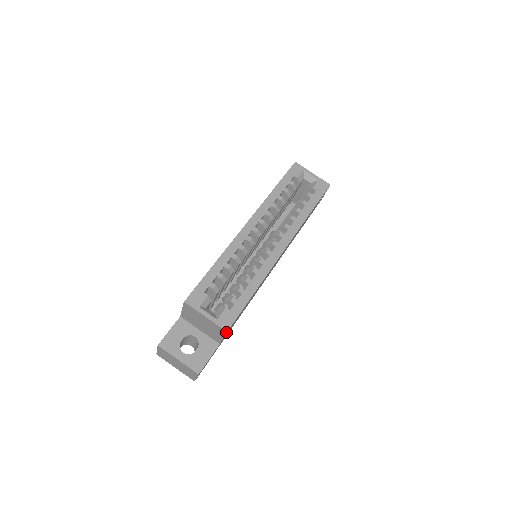
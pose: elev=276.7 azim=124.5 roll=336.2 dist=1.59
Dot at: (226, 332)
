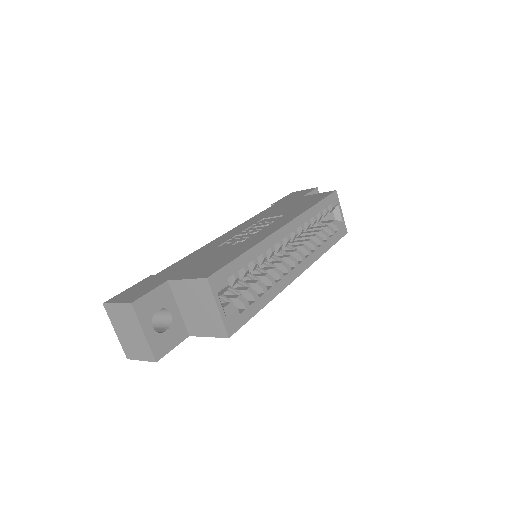
Dot at: (227, 337)
